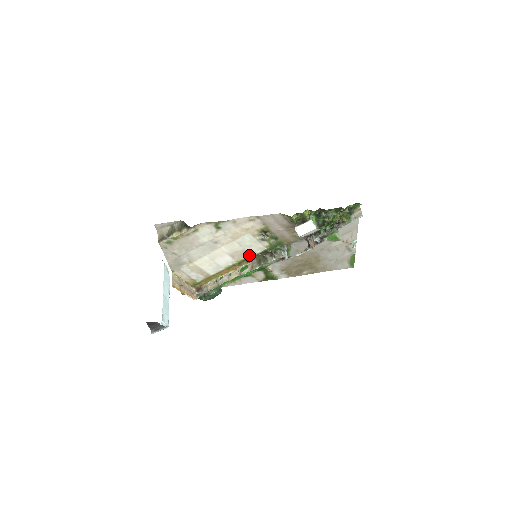
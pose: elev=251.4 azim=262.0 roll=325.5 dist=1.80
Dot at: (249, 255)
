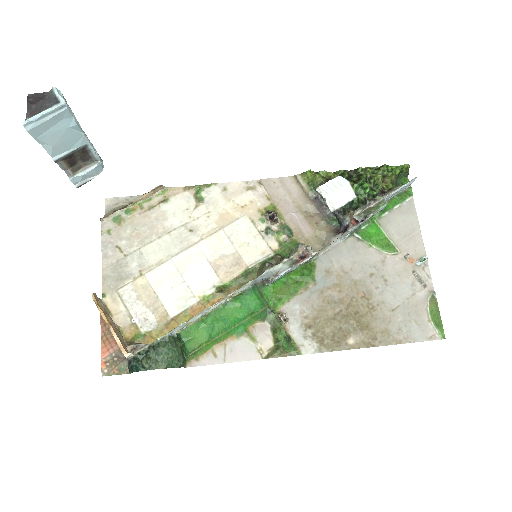
Dot at: (244, 269)
